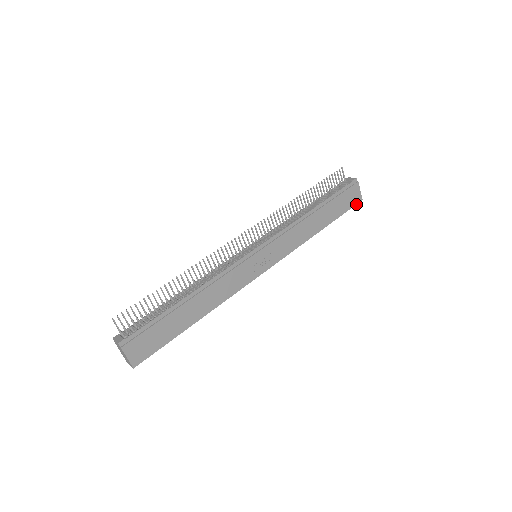
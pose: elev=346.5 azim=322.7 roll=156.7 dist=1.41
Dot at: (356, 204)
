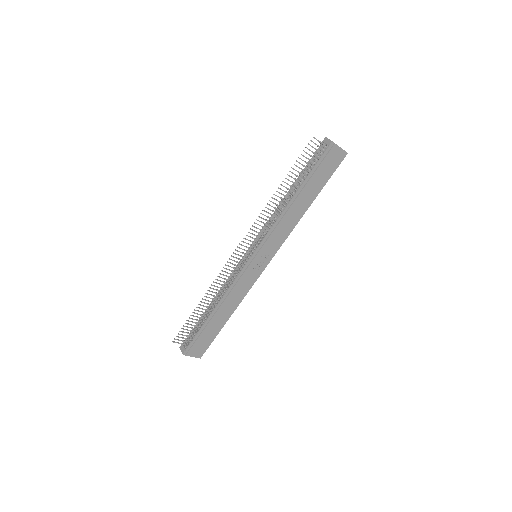
Dot at: (341, 161)
